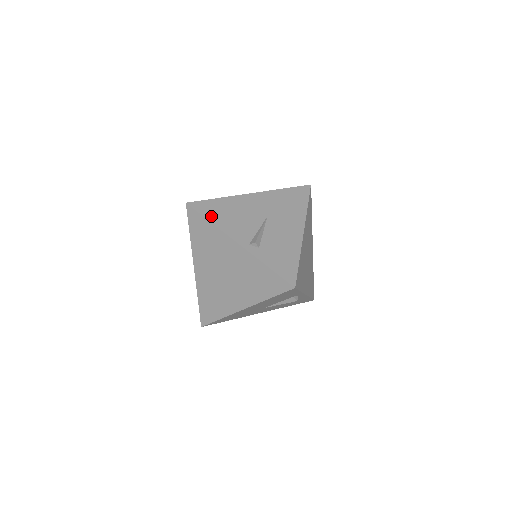
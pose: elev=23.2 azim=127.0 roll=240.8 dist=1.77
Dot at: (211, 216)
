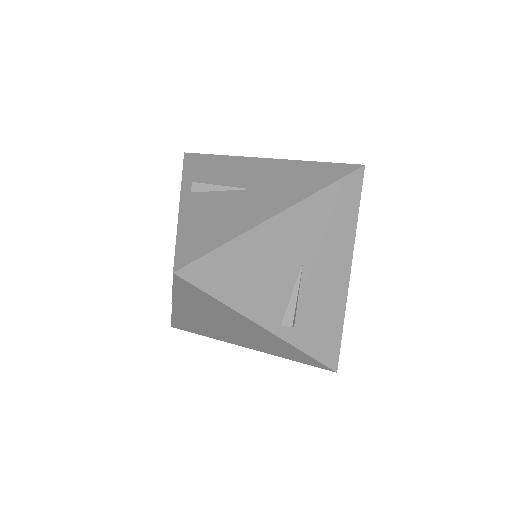
Dot at: (221, 290)
